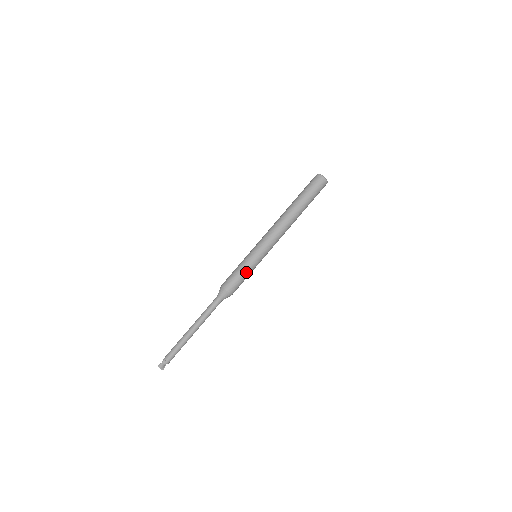
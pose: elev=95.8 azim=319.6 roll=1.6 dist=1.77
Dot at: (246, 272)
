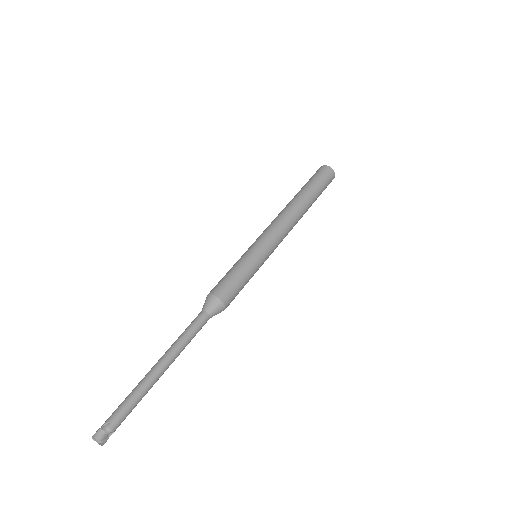
Dot at: (243, 270)
